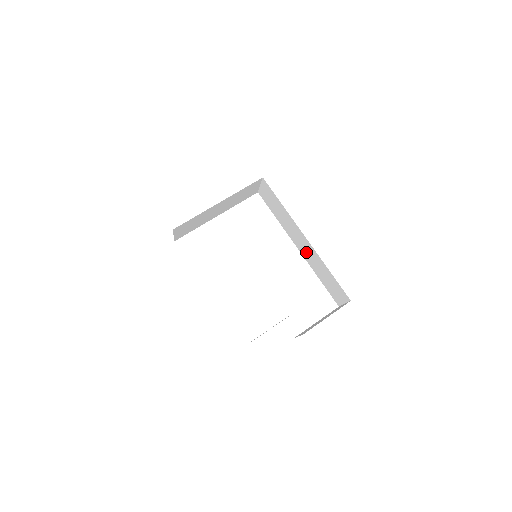
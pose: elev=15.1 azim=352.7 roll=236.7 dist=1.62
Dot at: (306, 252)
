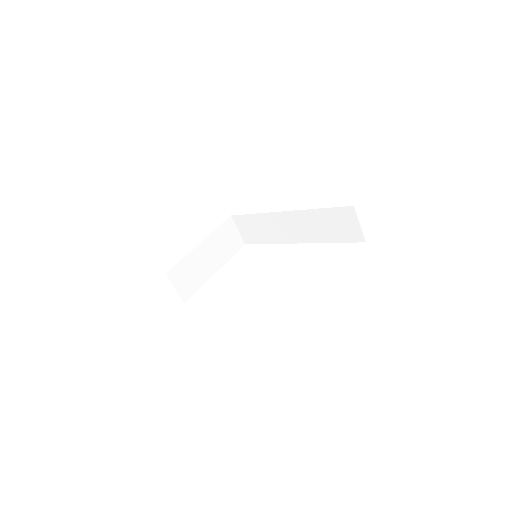
Dot at: (302, 231)
